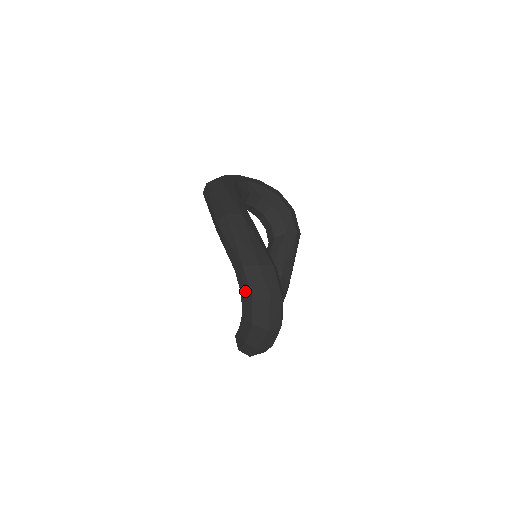
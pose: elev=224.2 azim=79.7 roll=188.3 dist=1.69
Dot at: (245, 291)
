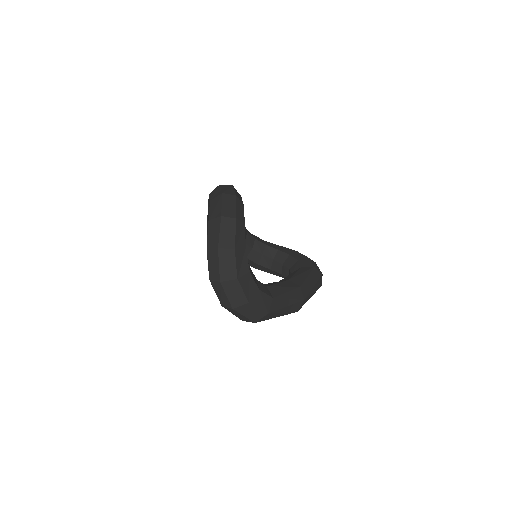
Dot at: (208, 207)
